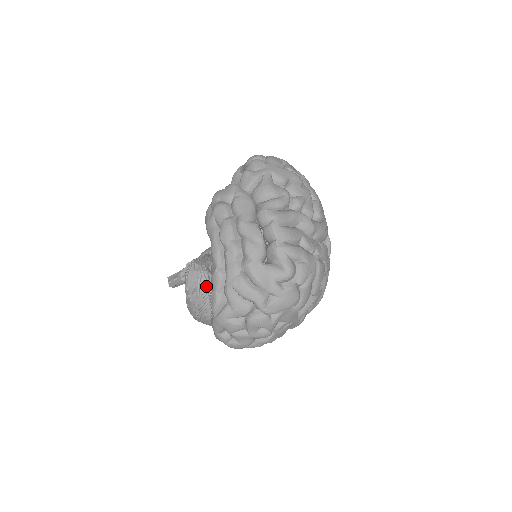
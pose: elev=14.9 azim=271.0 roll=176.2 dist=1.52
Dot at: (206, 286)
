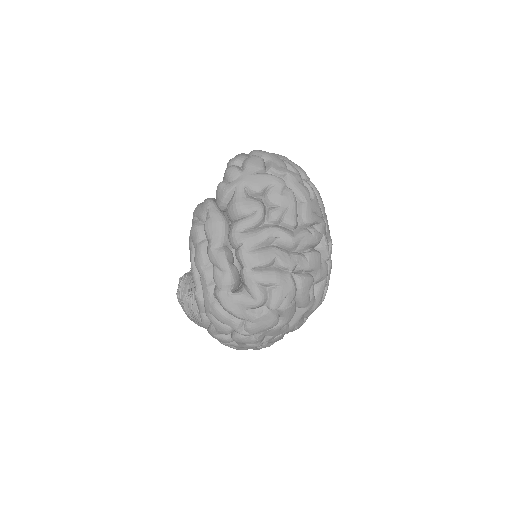
Dot at: (191, 306)
